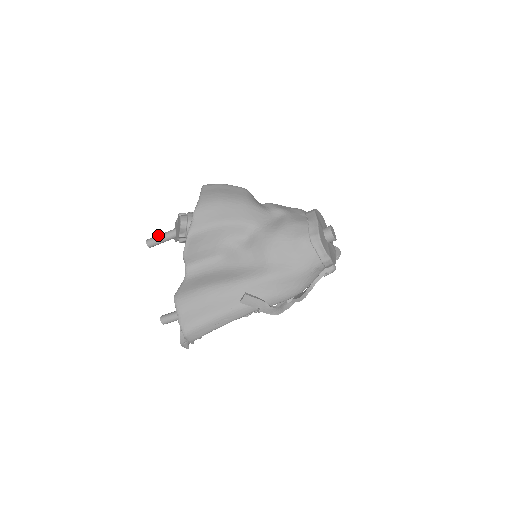
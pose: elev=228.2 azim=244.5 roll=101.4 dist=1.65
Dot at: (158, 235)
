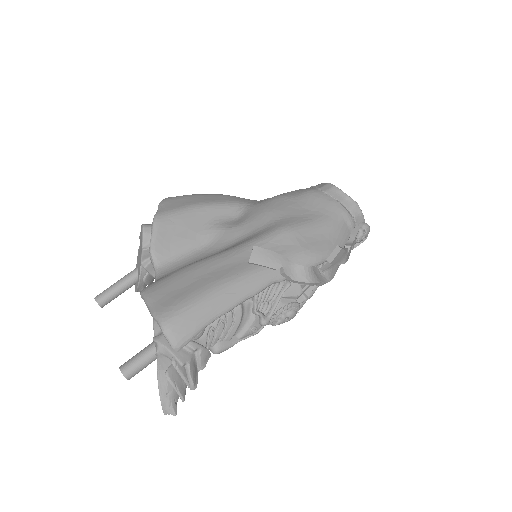
Dot at: occluded
